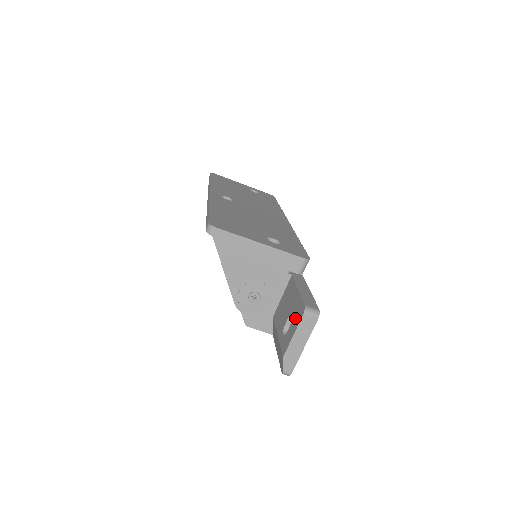
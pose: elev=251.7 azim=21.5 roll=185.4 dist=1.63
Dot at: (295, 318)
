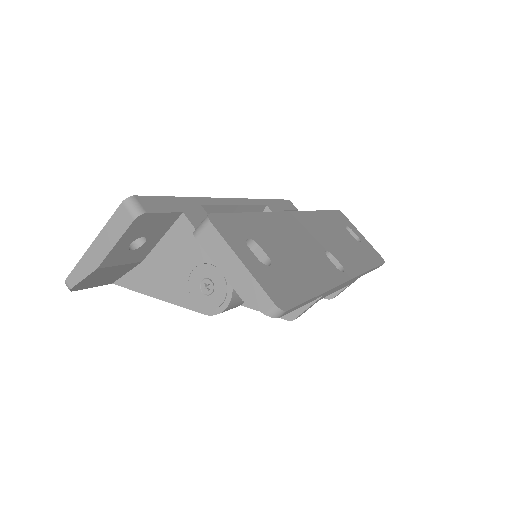
Dot at: occluded
